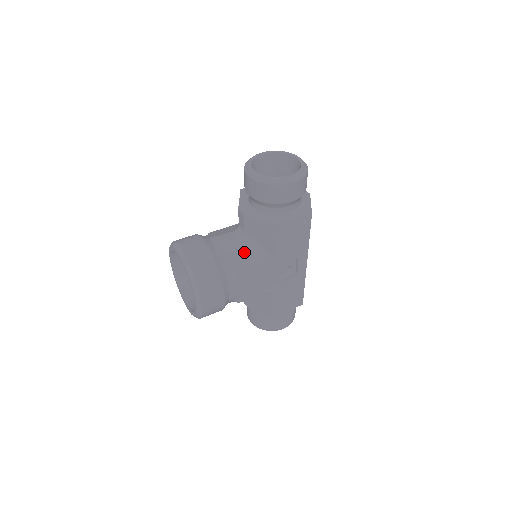
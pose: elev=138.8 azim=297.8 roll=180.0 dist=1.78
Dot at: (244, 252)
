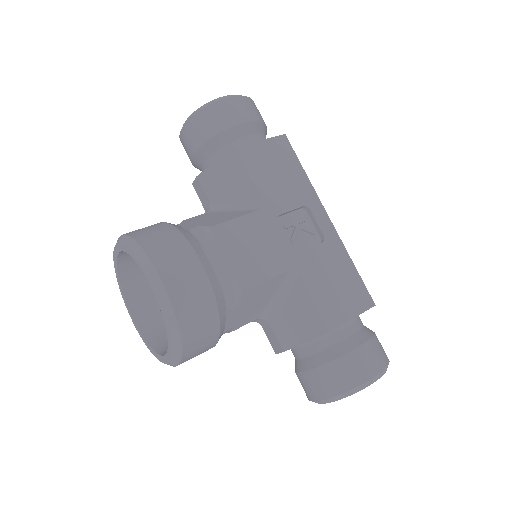
Dot at: (217, 216)
